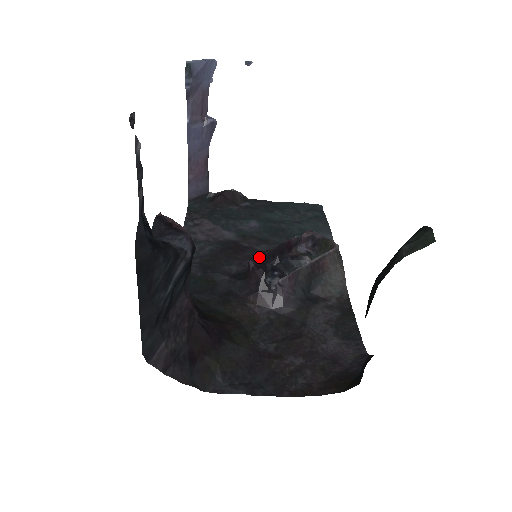
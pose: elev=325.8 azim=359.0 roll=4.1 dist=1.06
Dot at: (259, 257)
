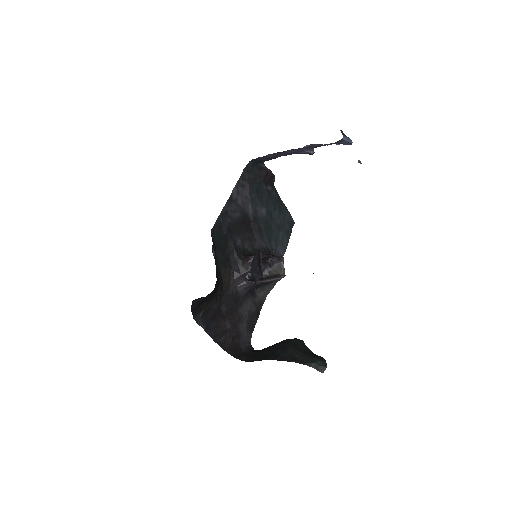
Dot at: occluded
